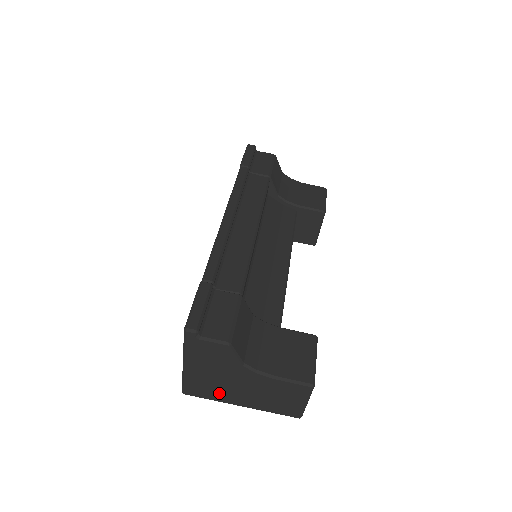
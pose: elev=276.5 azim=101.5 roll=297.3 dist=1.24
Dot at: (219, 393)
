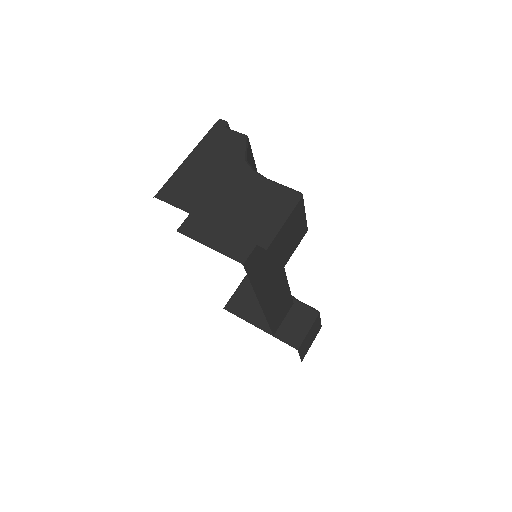
Dot at: (195, 198)
